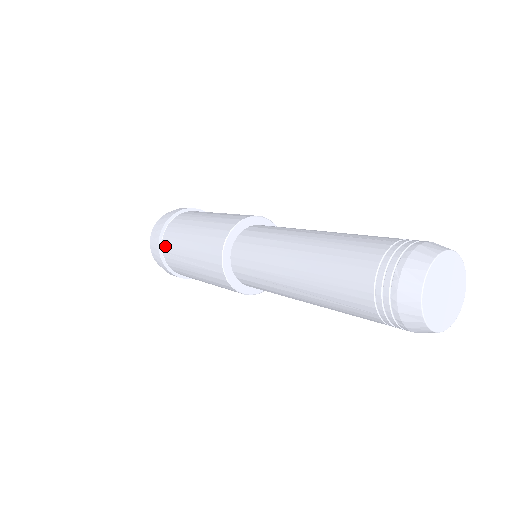
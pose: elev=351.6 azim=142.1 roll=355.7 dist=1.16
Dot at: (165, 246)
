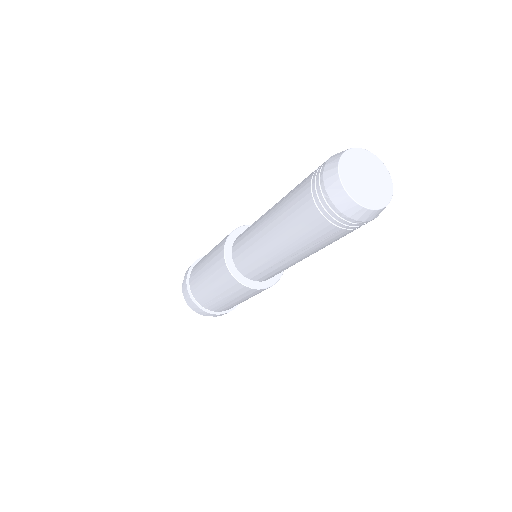
Dot at: (200, 301)
